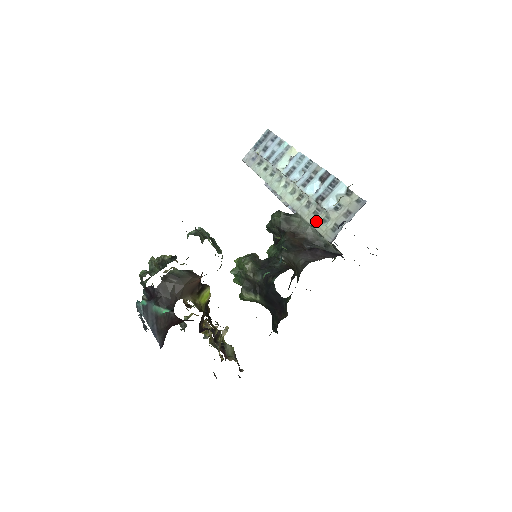
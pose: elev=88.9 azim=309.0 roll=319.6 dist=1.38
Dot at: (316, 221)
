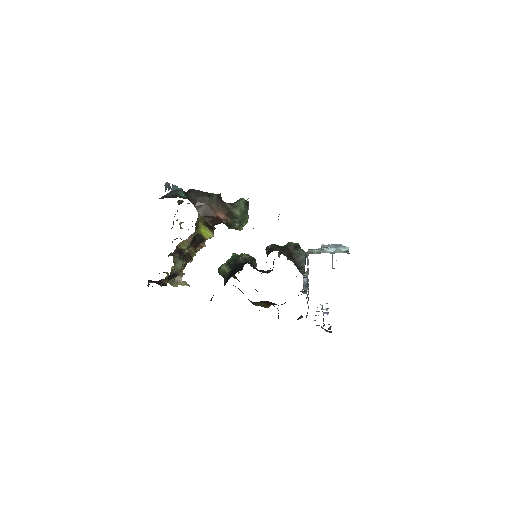
Dot at: (311, 252)
